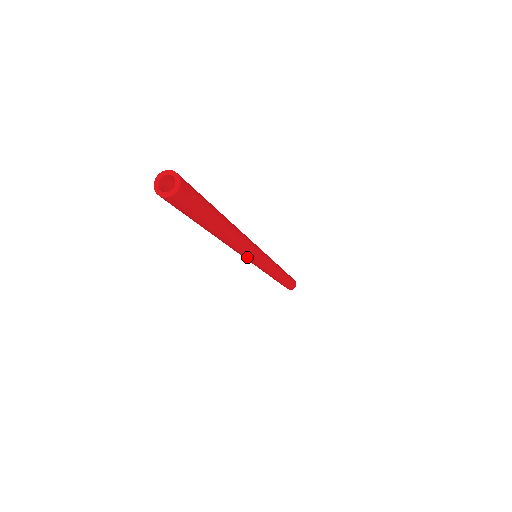
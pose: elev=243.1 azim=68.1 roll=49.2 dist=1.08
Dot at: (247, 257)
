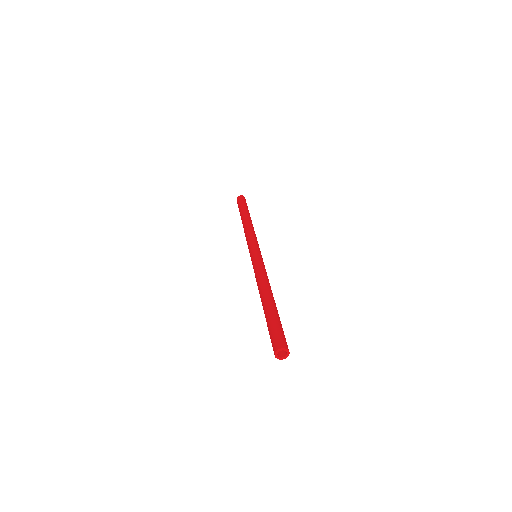
Dot at: occluded
